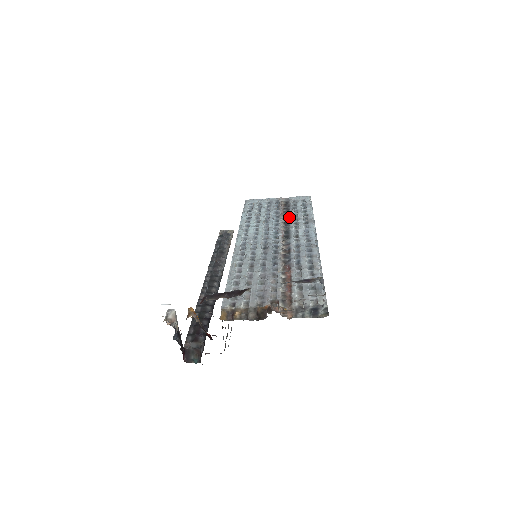
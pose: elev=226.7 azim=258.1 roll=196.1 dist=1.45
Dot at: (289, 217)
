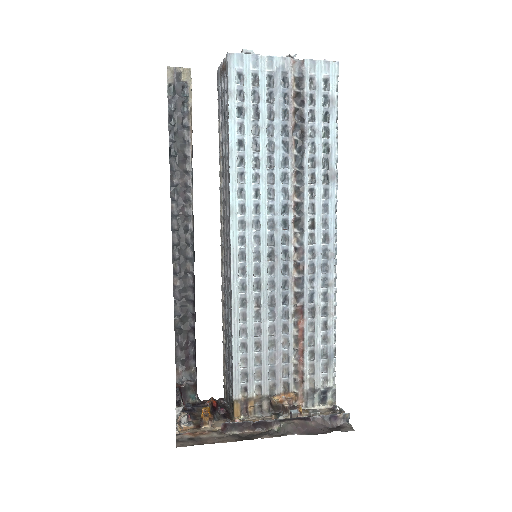
Dot at: (304, 155)
